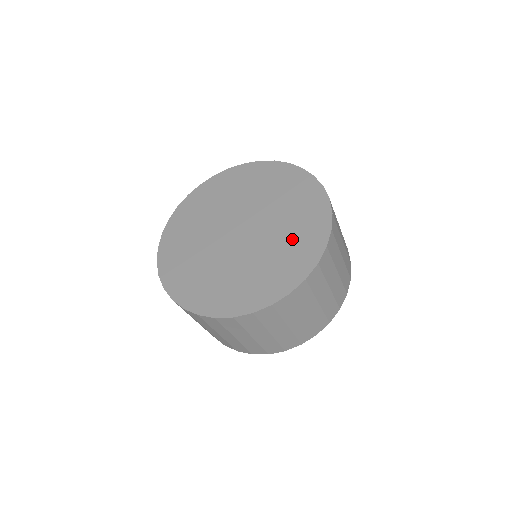
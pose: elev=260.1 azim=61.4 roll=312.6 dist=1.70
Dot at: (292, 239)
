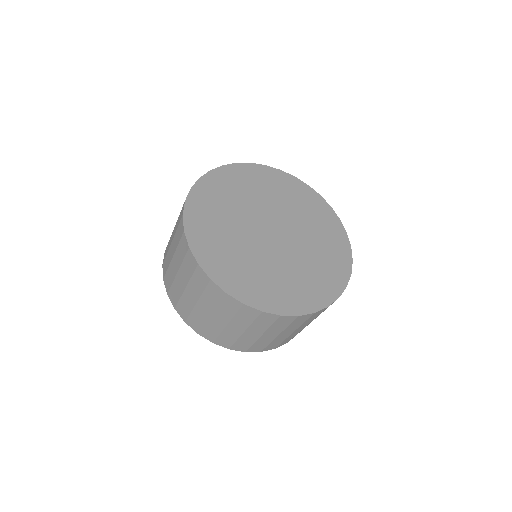
Dot at: (300, 280)
